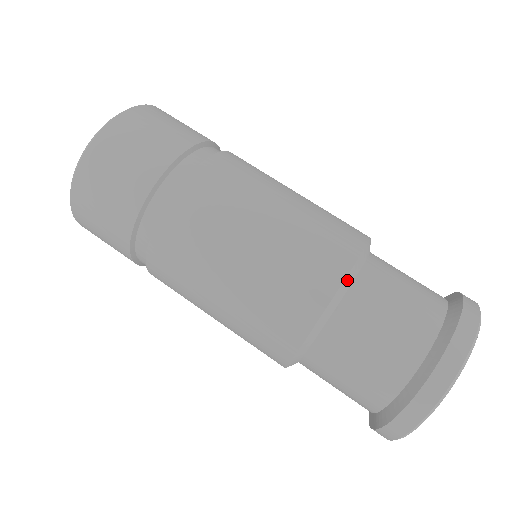
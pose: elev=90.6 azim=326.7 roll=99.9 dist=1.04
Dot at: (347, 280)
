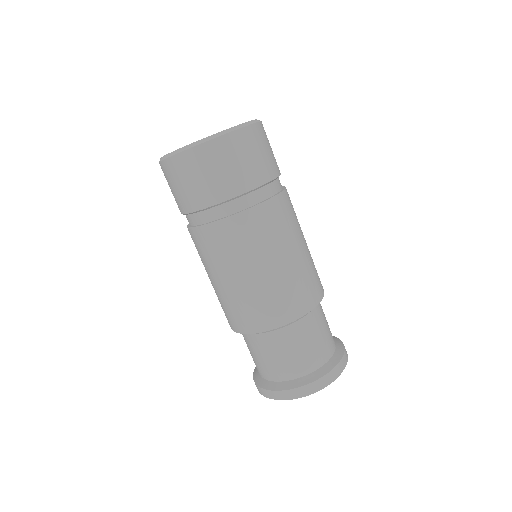
Dot at: (300, 318)
